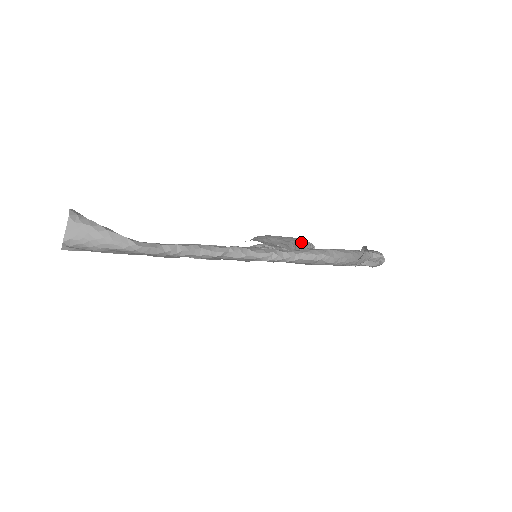
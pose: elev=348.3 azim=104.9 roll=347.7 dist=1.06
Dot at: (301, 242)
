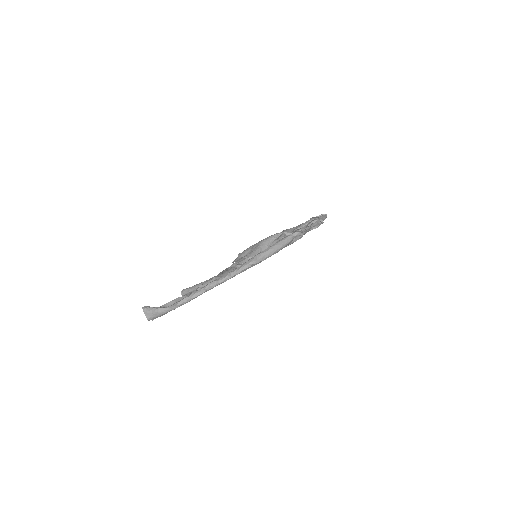
Dot at: (267, 240)
